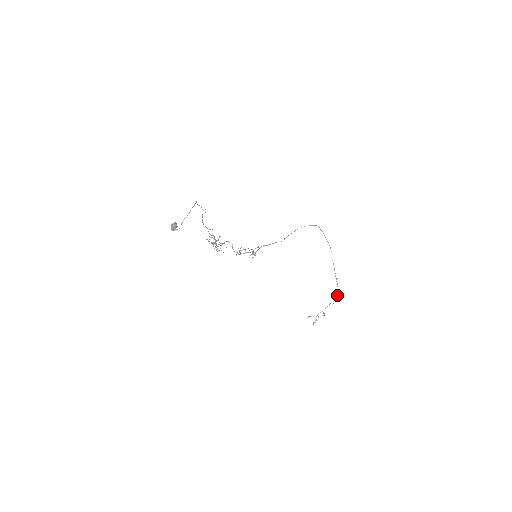
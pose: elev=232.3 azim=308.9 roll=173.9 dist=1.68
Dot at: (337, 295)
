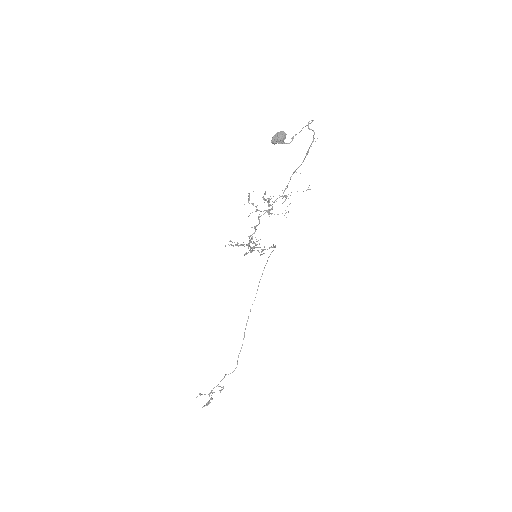
Dot at: (237, 361)
